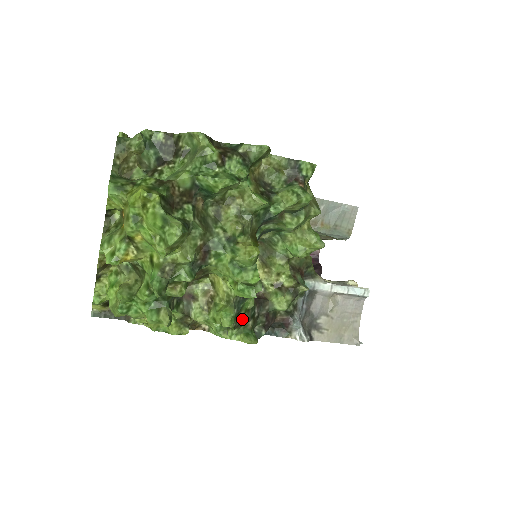
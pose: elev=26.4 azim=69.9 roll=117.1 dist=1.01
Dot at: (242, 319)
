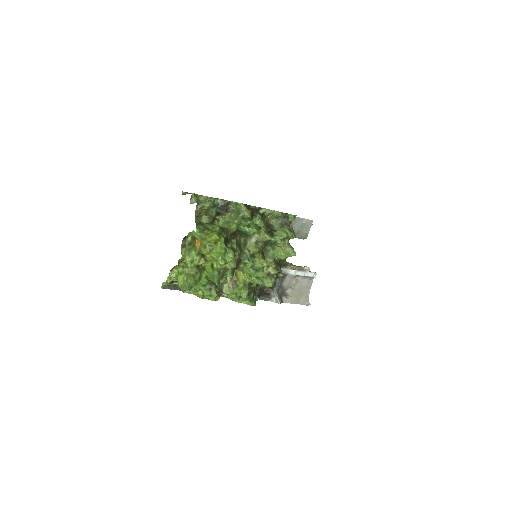
Dot at: (249, 293)
